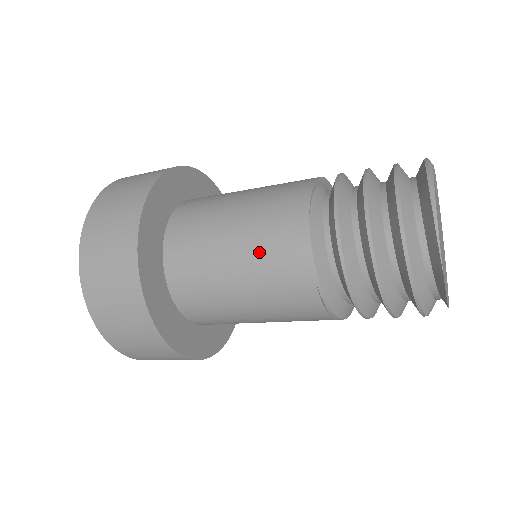
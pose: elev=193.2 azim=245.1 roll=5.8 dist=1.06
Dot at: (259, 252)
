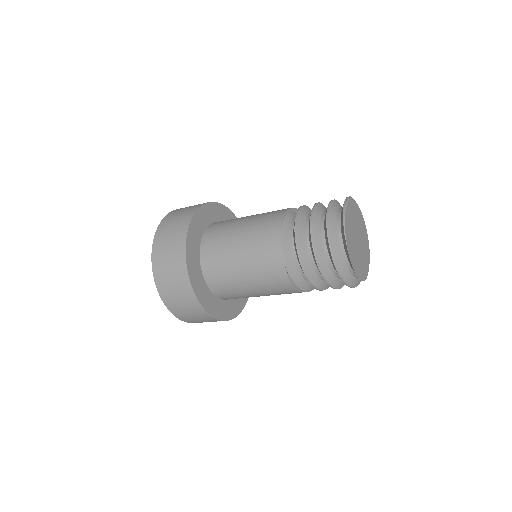
Dot at: (254, 244)
